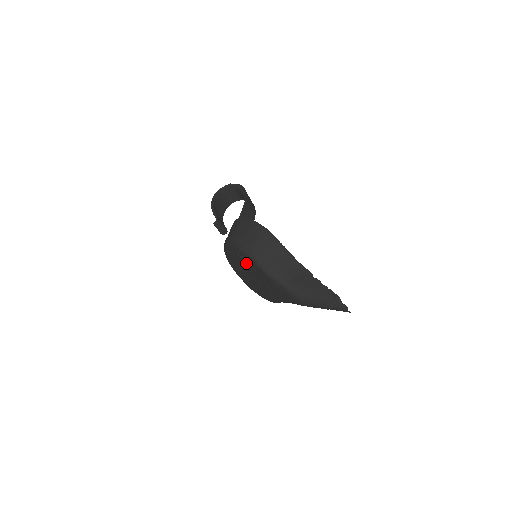
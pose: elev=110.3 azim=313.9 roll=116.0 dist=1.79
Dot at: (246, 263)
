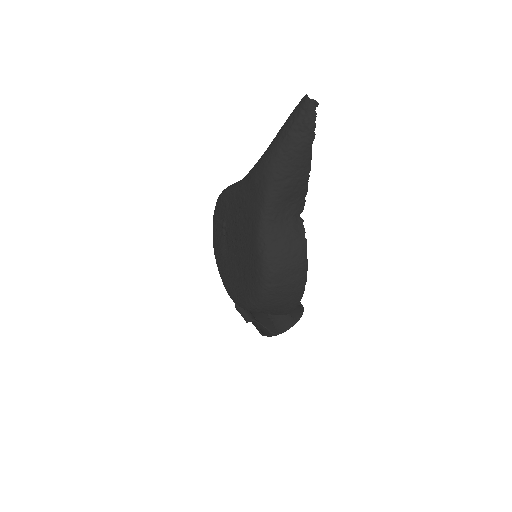
Dot at: (222, 223)
